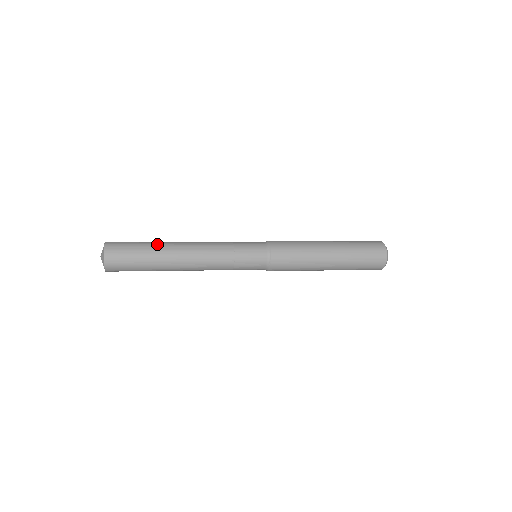
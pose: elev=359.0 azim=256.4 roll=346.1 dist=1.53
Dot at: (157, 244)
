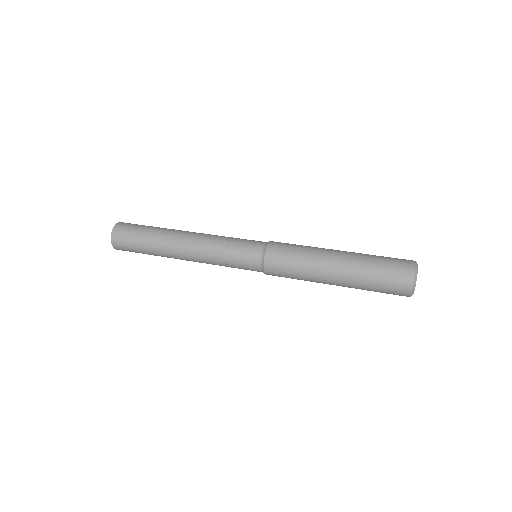
Dot at: (158, 230)
